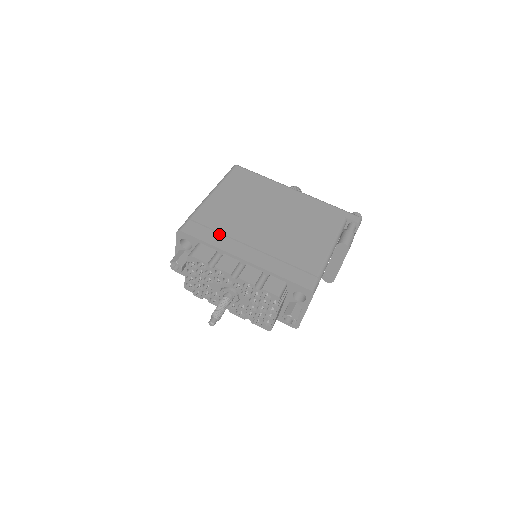
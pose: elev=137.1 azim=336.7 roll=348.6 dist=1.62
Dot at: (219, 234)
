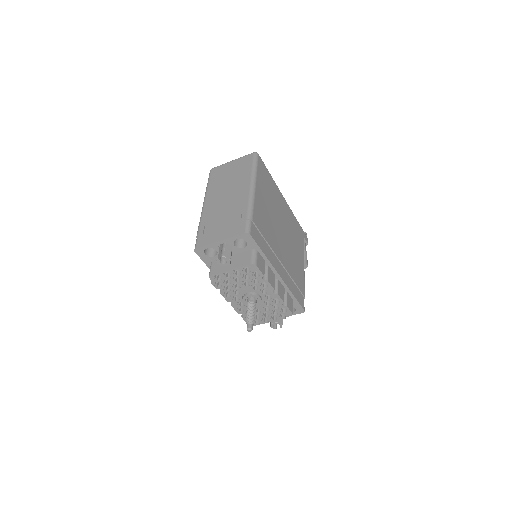
Dot at: (267, 243)
